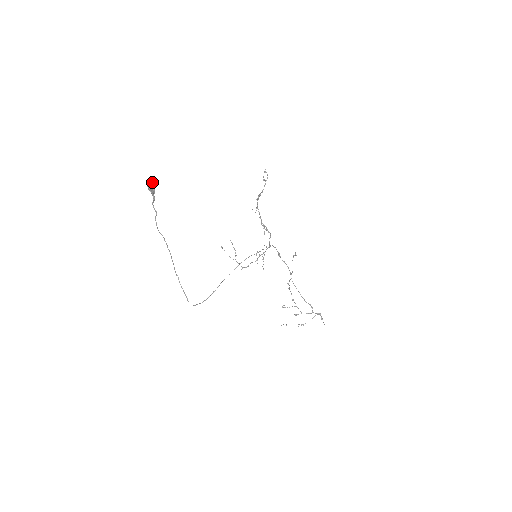
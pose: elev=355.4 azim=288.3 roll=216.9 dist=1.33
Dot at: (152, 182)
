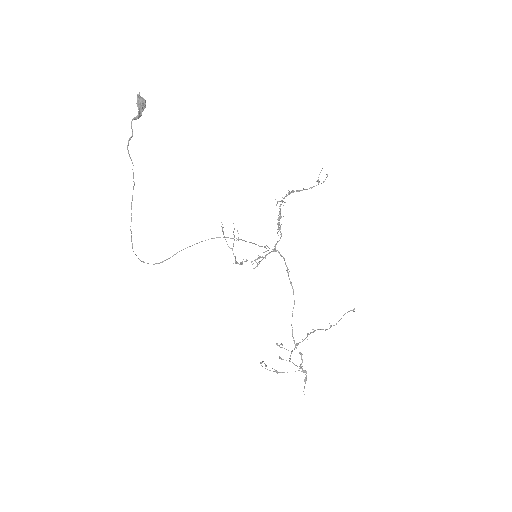
Dot at: (142, 98)
